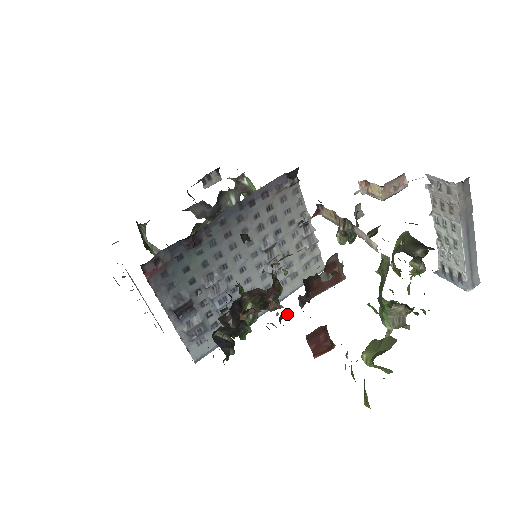
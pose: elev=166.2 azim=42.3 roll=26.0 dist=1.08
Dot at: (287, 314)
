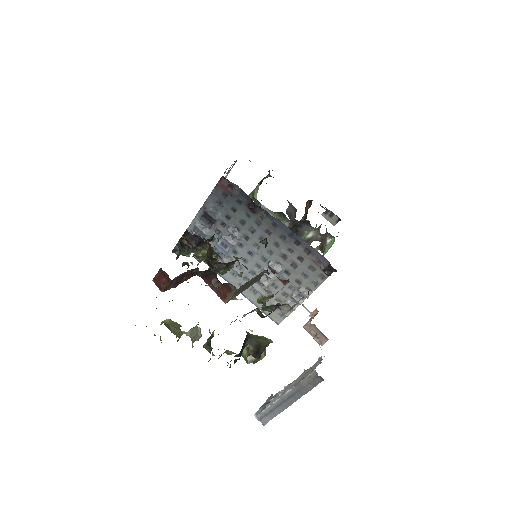
Dot at: occluded
